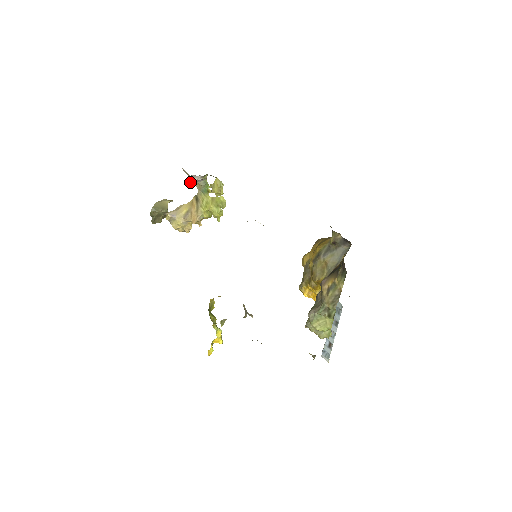
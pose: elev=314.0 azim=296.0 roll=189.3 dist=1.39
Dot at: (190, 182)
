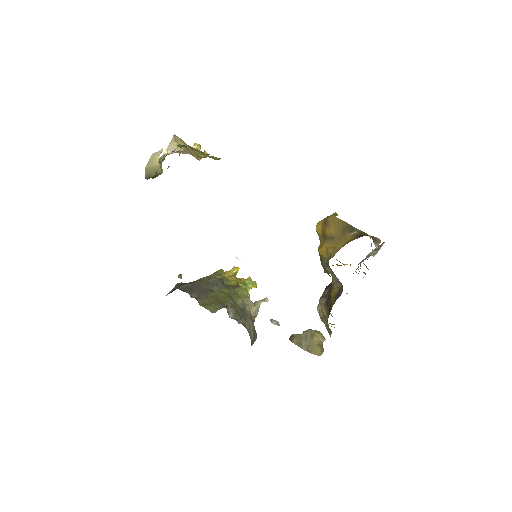
Dot at: occluded
